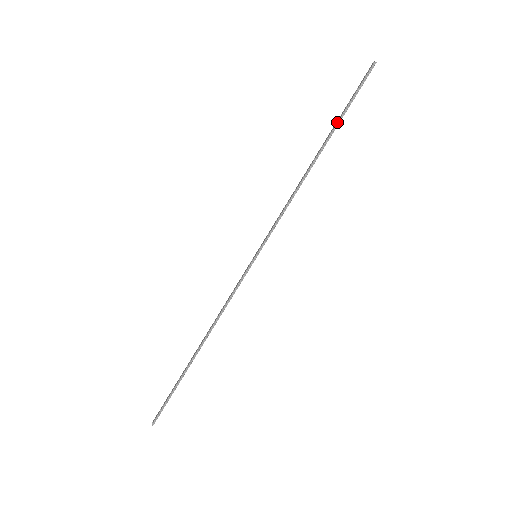
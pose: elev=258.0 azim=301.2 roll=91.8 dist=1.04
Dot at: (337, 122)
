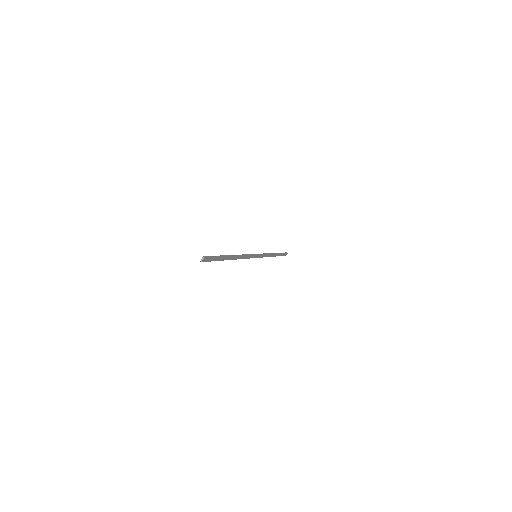
Dot at: (279, 253)
